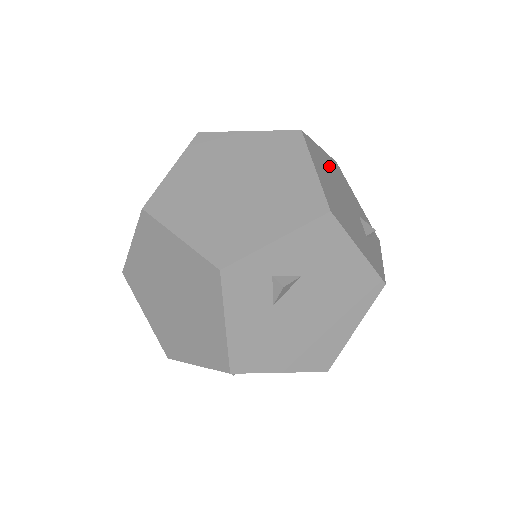
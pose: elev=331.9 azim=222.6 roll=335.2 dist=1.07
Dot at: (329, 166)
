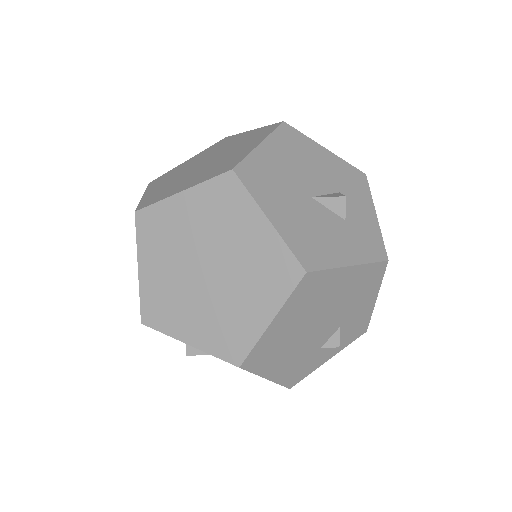
Dot at: (339, 288)
